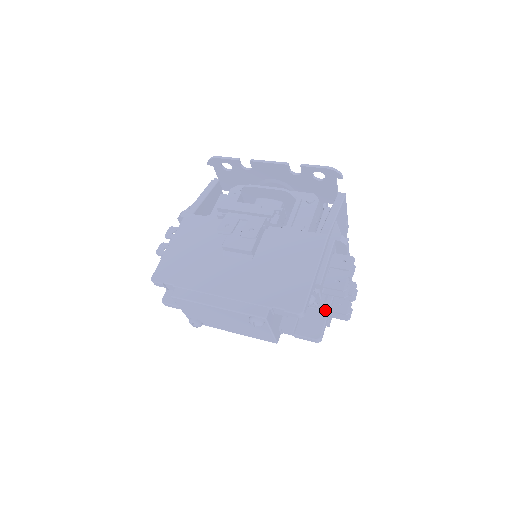
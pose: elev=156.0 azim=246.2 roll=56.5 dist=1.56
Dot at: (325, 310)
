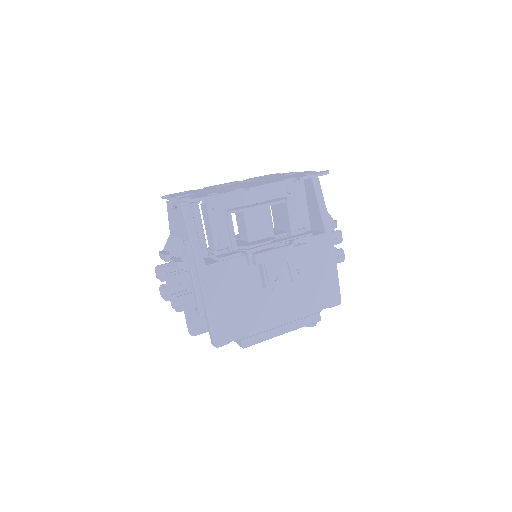
Dot at: occluded
